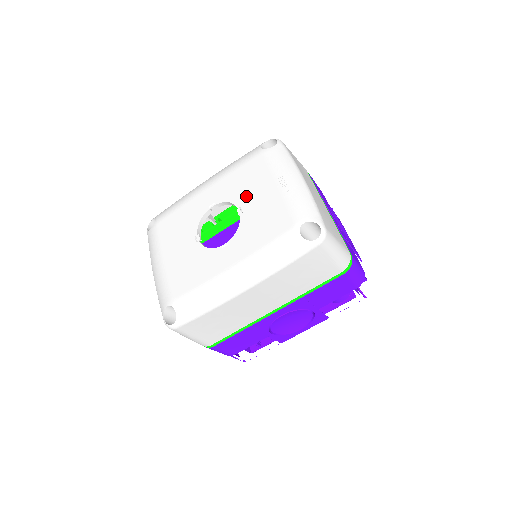
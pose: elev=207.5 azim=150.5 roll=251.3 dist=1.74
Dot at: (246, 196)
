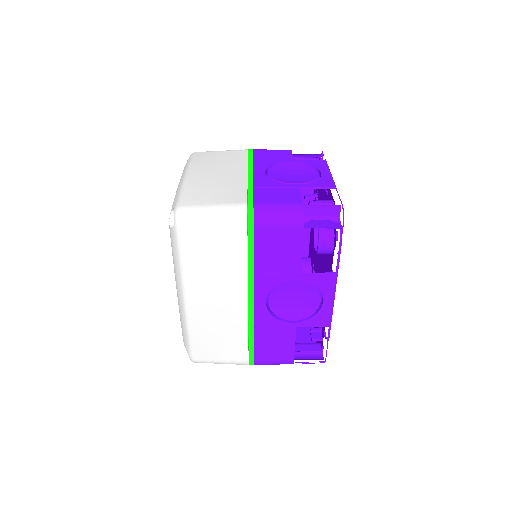
Dot at: occluded
